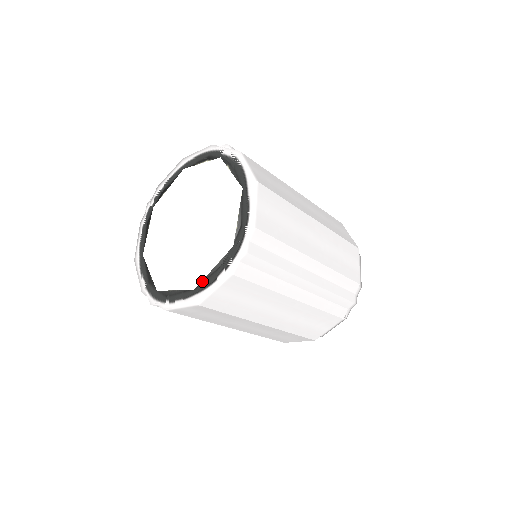
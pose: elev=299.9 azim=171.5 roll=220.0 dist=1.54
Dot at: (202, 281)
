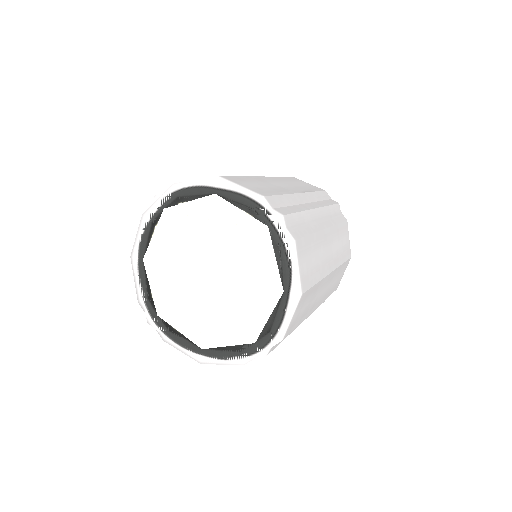
Dot at: (281, 278)
